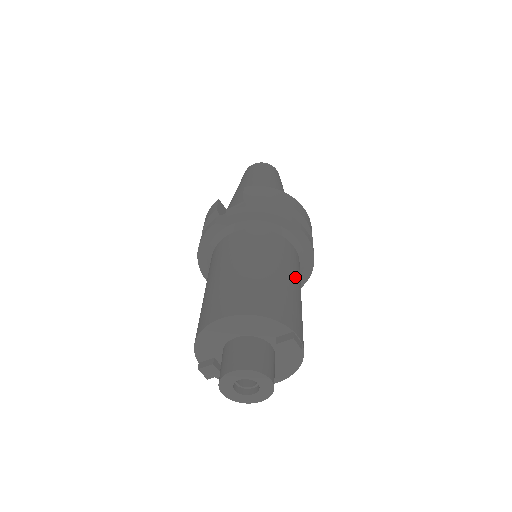
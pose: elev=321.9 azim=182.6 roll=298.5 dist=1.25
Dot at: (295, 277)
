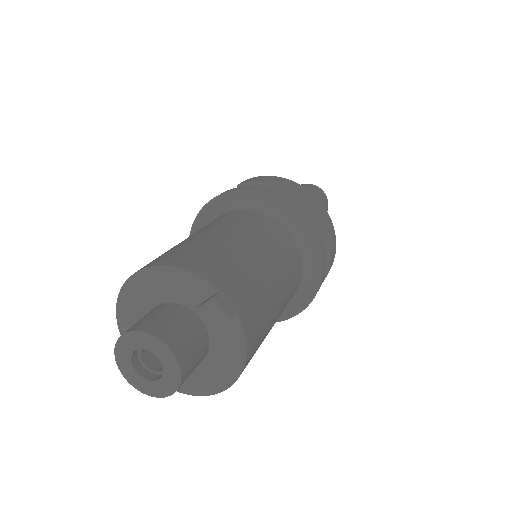
Dot at: (268, 253)
